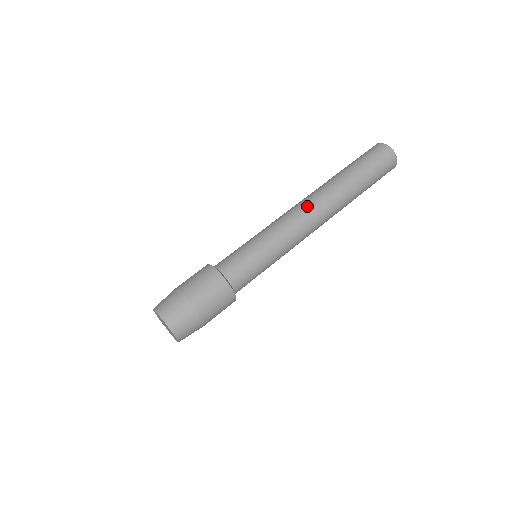
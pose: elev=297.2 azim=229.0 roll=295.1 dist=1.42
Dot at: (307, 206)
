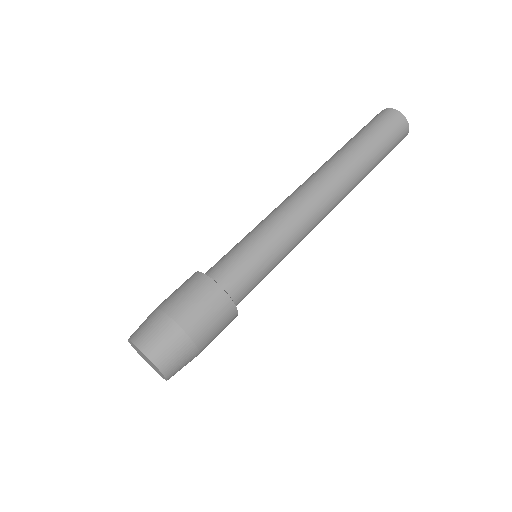
Dot at: (302, 185)
